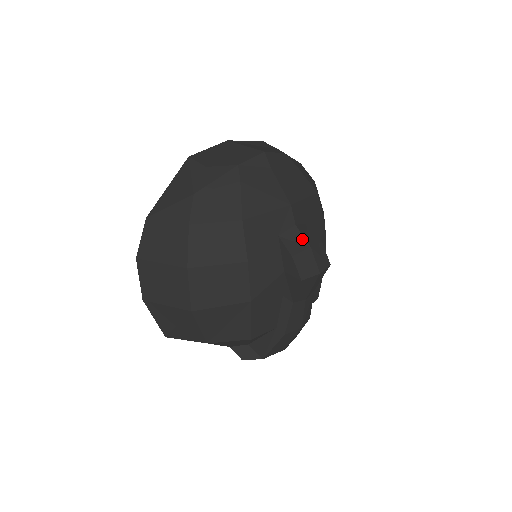
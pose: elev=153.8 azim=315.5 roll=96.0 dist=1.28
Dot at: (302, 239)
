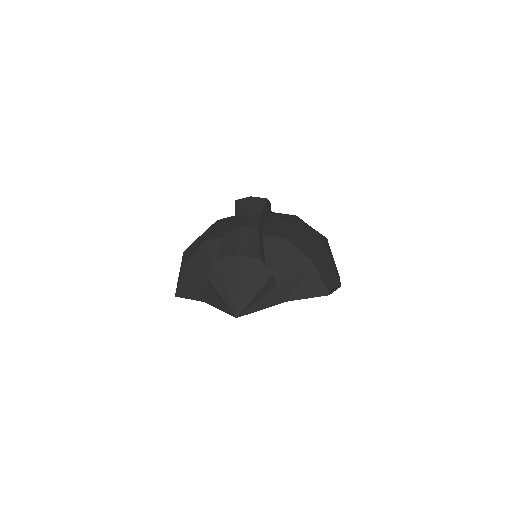
Dot at: occluded
